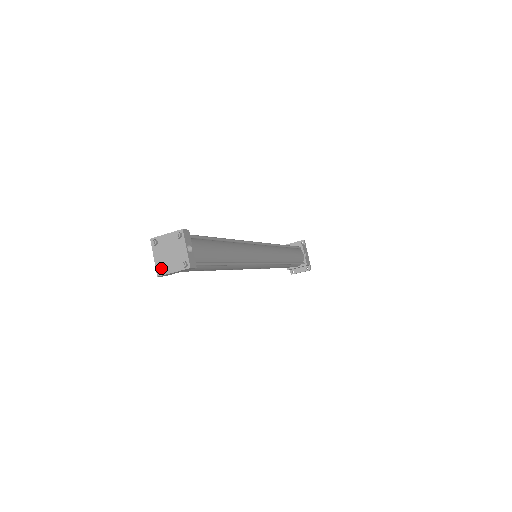
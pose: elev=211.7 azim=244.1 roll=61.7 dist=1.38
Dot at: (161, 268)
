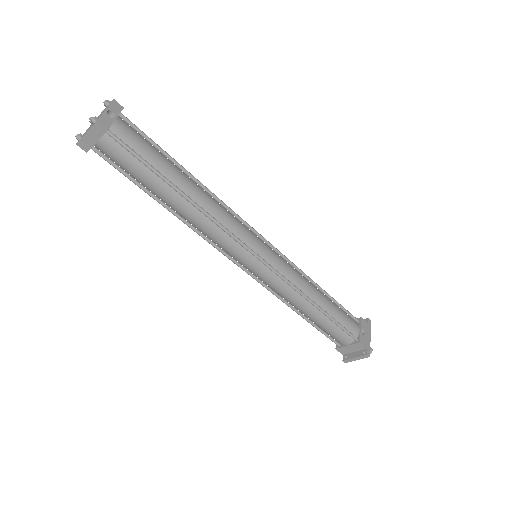
Dot at: (81, 134)
